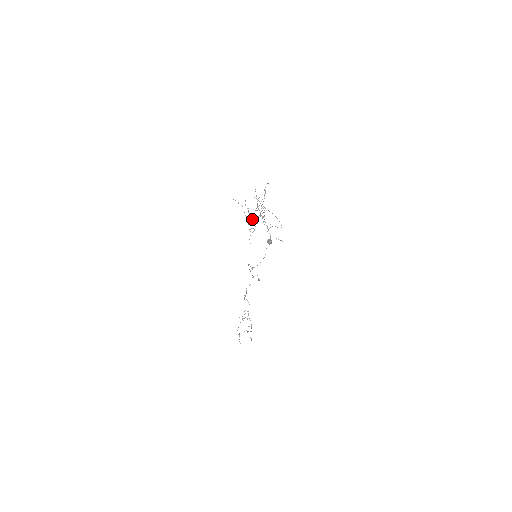
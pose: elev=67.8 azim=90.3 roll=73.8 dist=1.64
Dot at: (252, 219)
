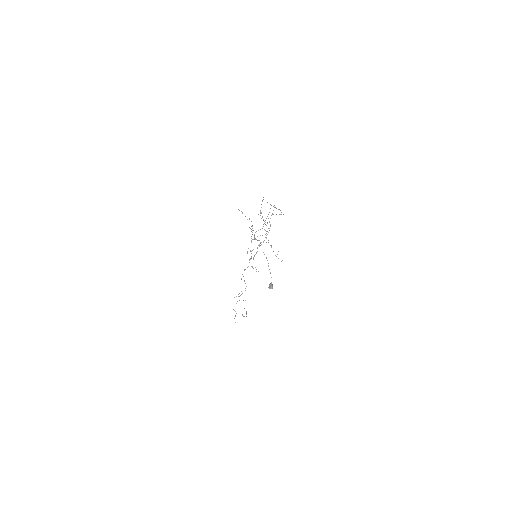
Dot at: occluded
